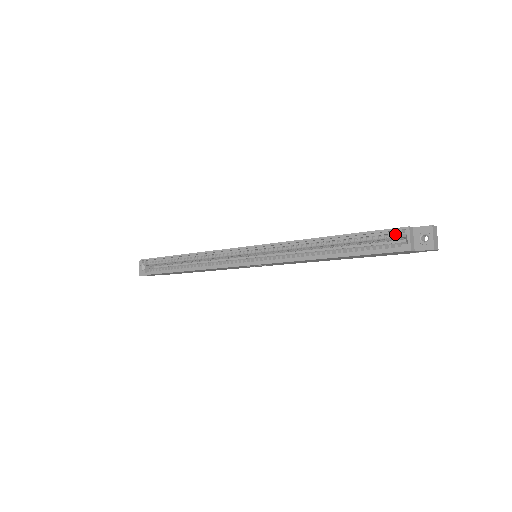
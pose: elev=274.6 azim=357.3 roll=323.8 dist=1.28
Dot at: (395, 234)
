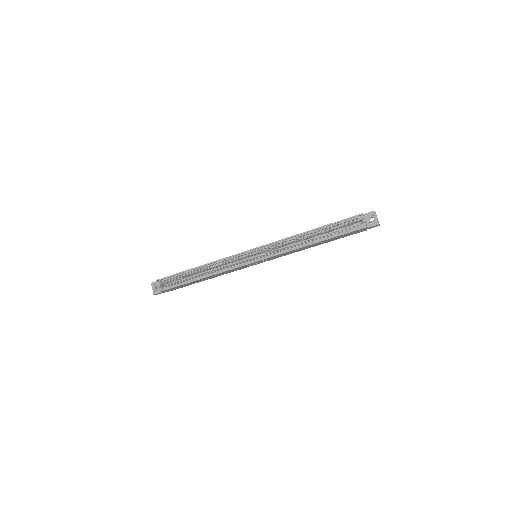
Dot at: (355, 220)
